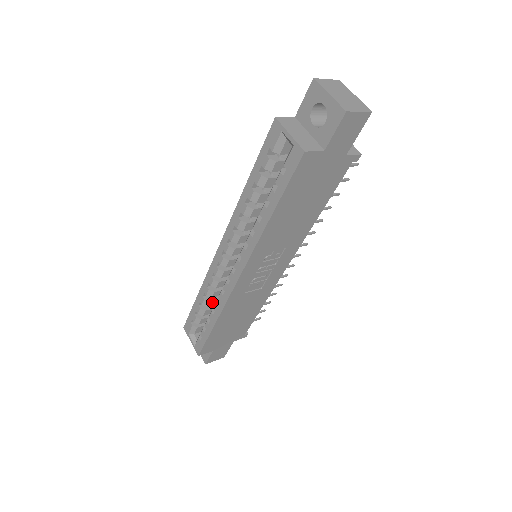
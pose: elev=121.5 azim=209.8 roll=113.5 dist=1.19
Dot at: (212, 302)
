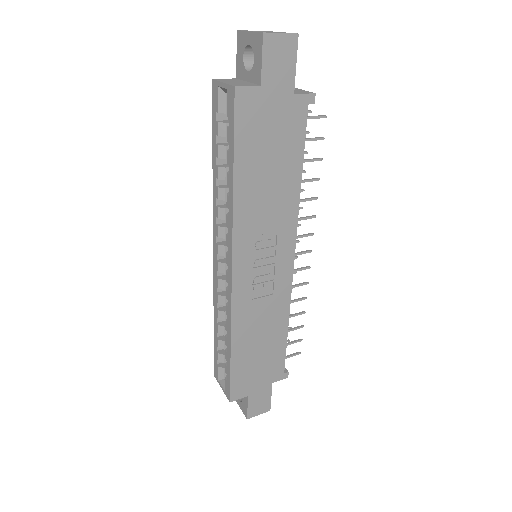
Dot at: occluded
